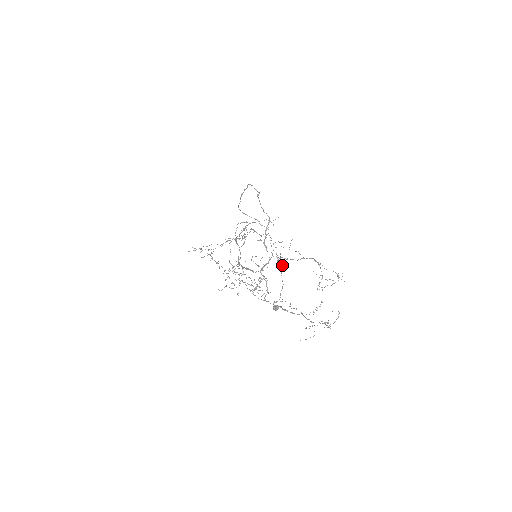
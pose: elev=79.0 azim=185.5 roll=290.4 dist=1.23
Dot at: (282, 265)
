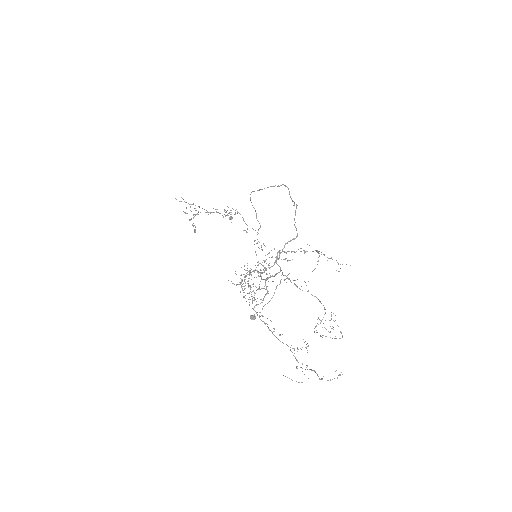
Dot at: occluded
